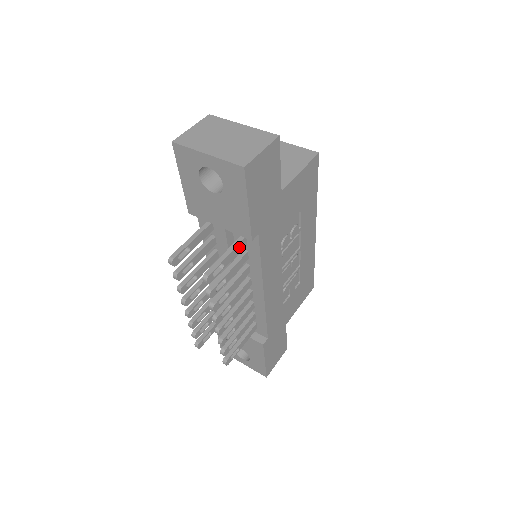
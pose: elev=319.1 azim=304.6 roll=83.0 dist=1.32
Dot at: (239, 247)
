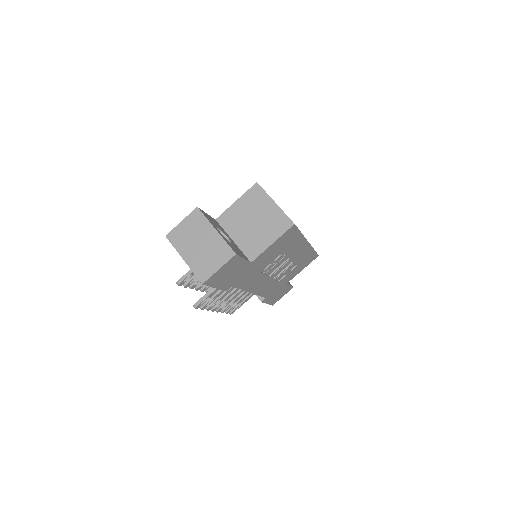
Dot at: occluded
